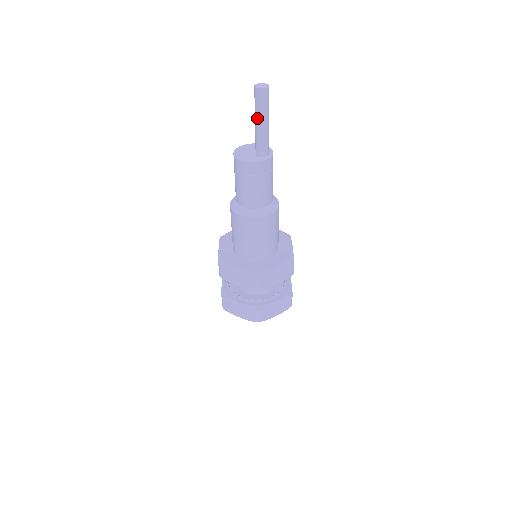
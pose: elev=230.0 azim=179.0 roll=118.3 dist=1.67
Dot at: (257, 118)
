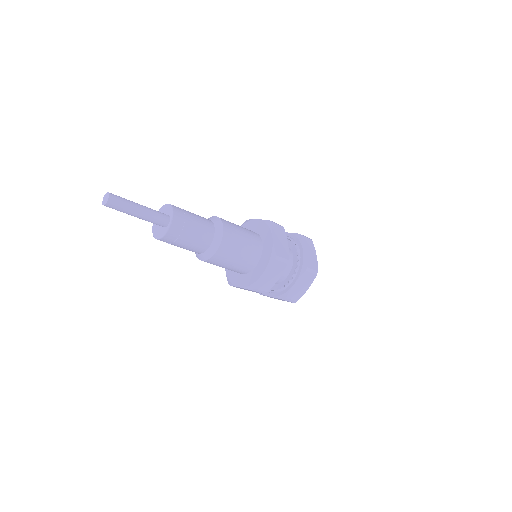
Dot at: occluded
